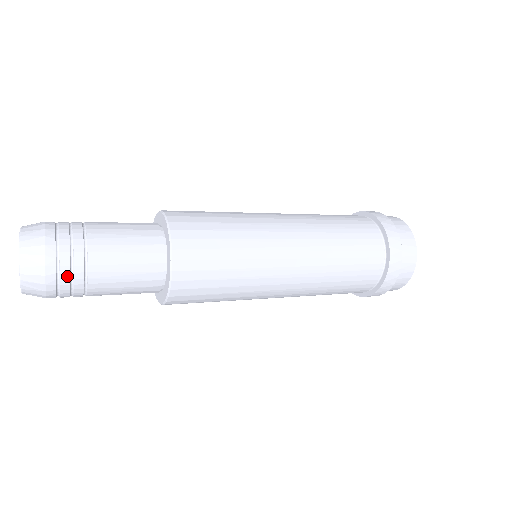
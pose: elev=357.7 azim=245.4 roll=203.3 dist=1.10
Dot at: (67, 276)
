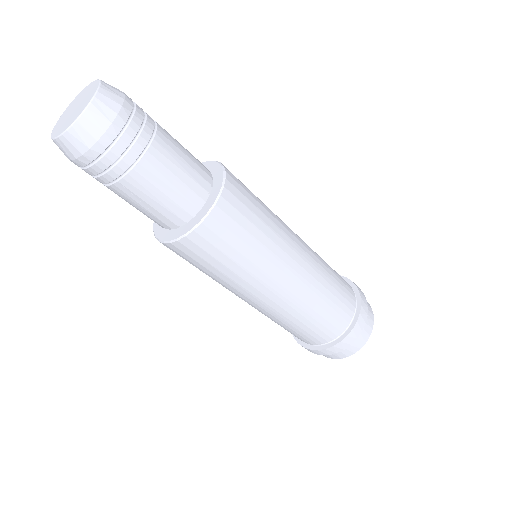
Dot at: (138, 122)
